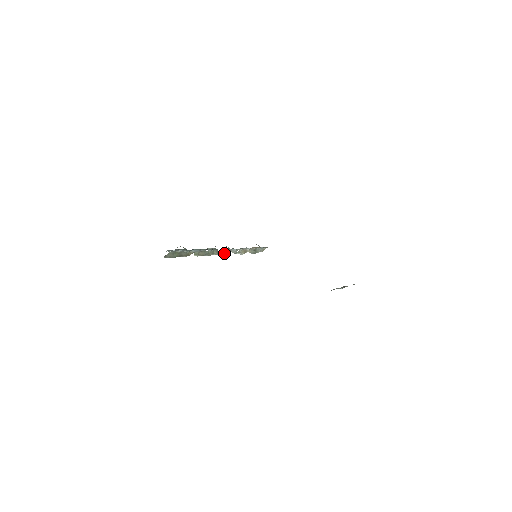
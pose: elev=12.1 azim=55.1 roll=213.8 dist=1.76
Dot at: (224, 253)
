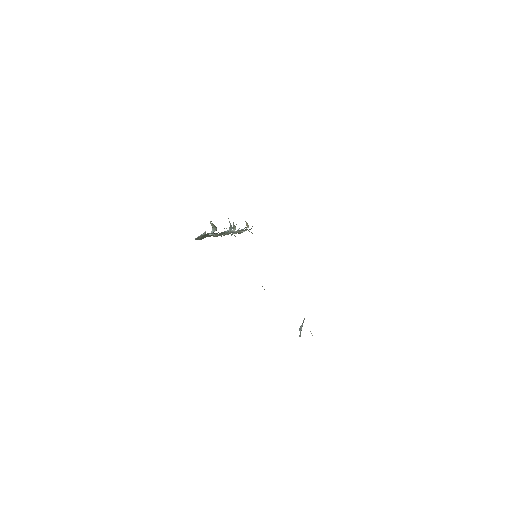
Dot at: occluded
